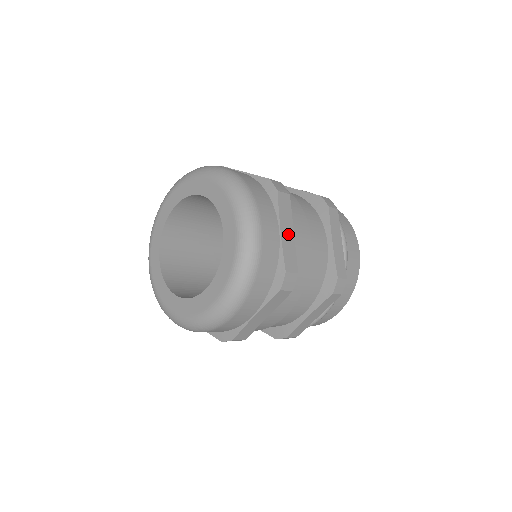
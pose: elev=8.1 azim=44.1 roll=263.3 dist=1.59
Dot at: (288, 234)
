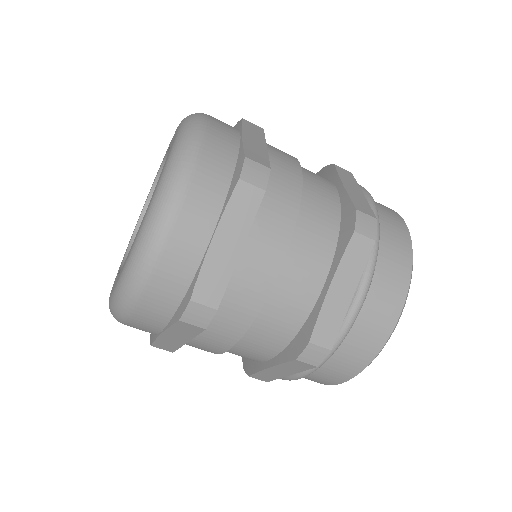
Dot at: occluded
